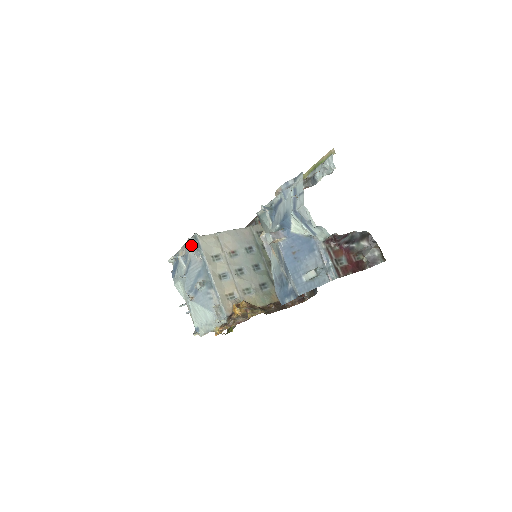
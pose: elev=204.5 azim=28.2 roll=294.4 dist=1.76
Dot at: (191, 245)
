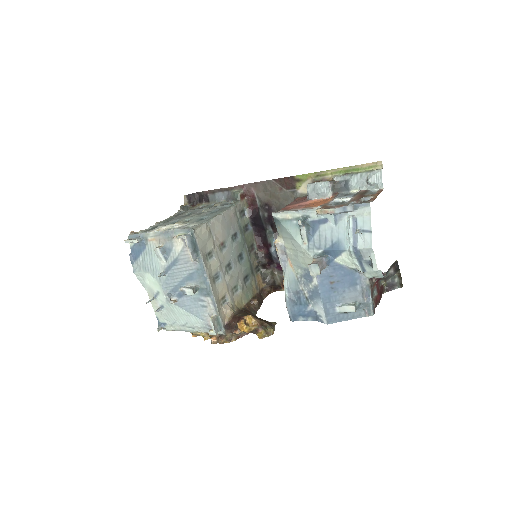
Dot at: (187, 245)
